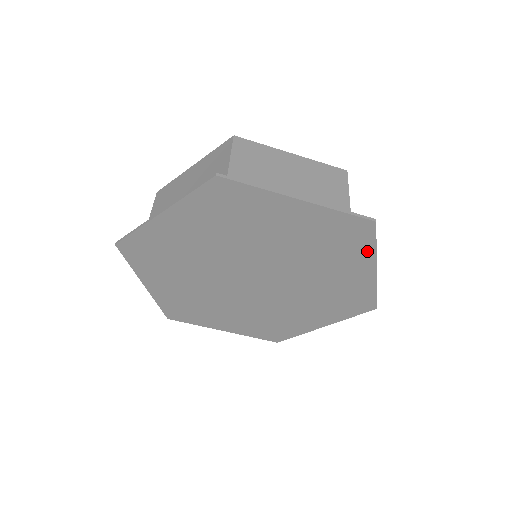
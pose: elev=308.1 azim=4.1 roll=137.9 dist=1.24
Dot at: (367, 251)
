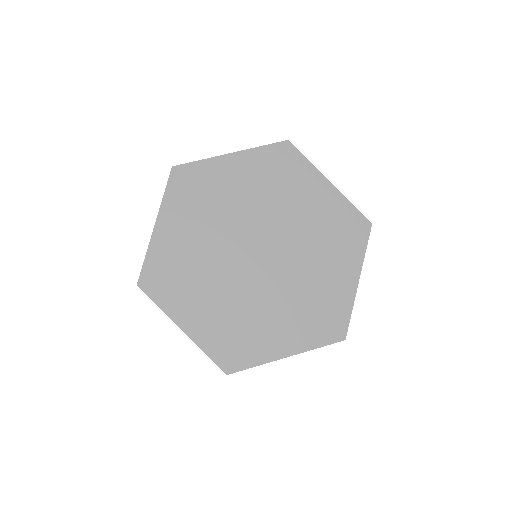
Dot at: (358, 253)
